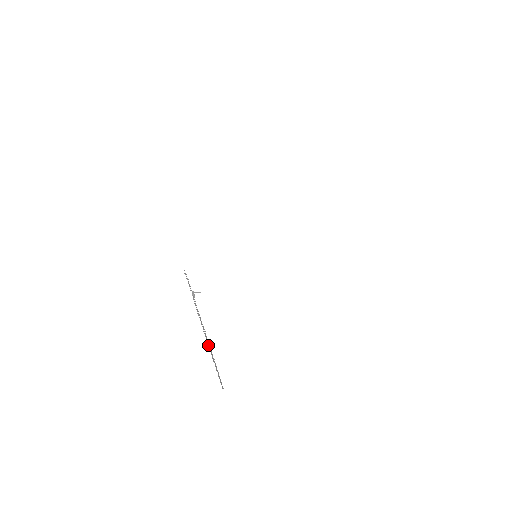
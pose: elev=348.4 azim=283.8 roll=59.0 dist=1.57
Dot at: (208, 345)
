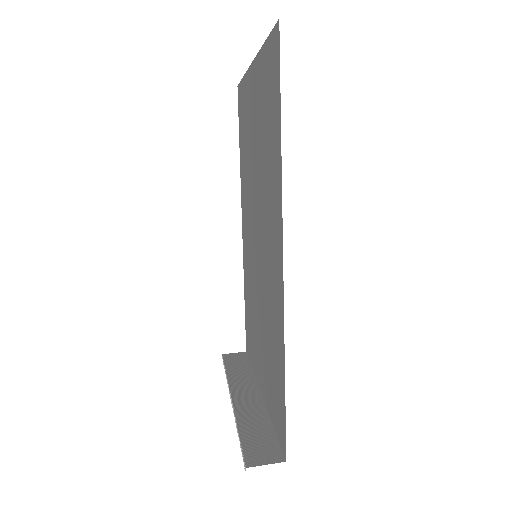
Dot at: (229, 393)
